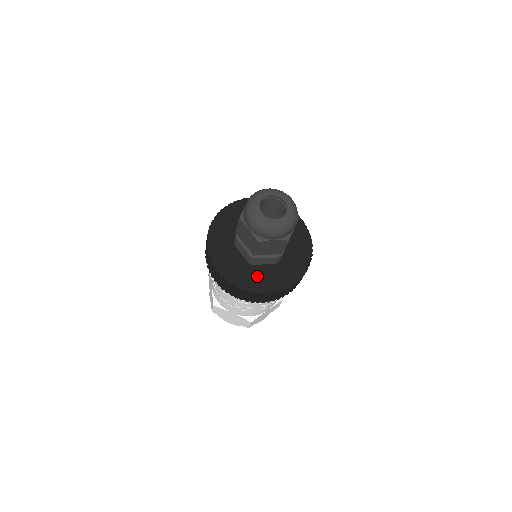
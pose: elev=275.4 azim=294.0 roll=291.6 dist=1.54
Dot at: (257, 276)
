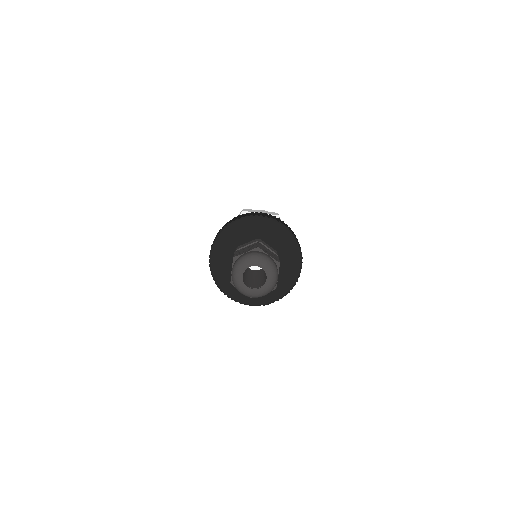
Dot at: occluded
